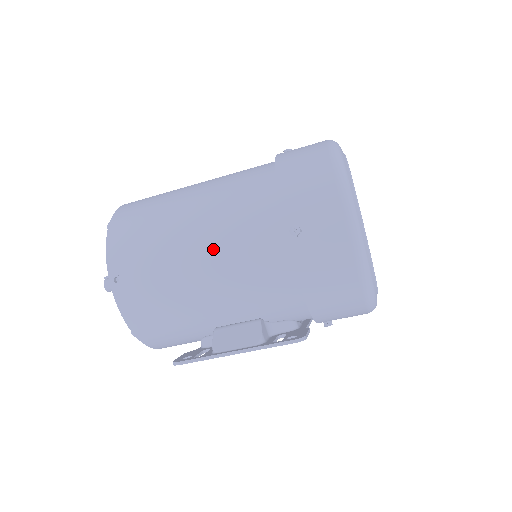
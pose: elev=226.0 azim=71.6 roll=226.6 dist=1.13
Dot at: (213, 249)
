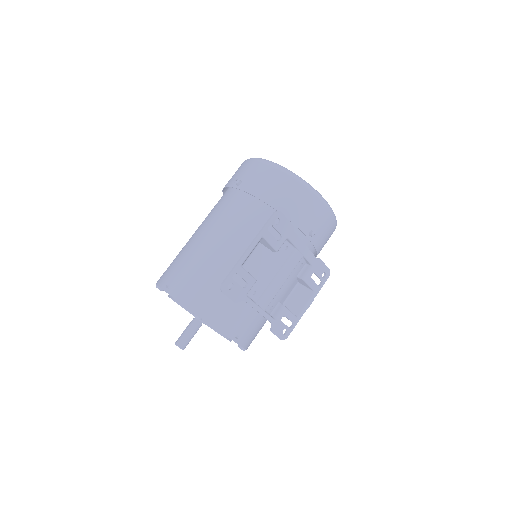
Dot at: (209, 228)
